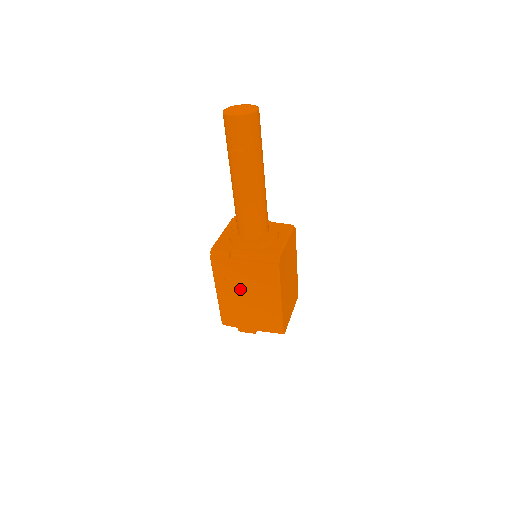
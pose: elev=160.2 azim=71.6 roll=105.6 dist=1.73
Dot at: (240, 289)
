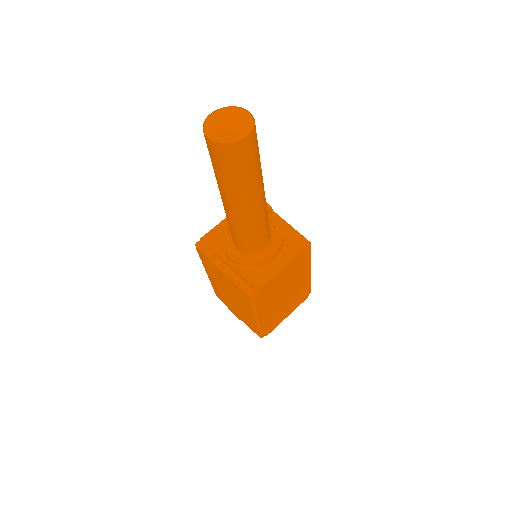
Dot at: (223, 286)
